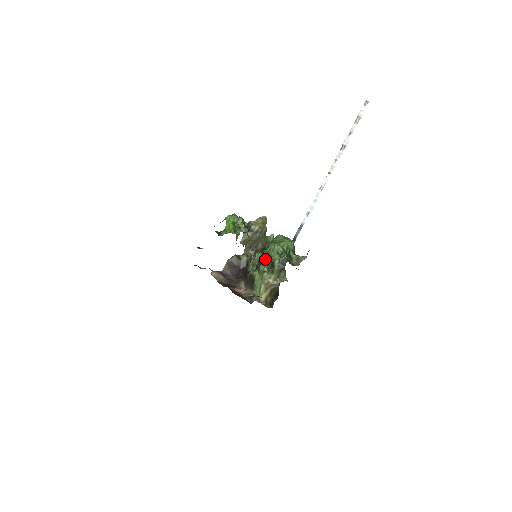
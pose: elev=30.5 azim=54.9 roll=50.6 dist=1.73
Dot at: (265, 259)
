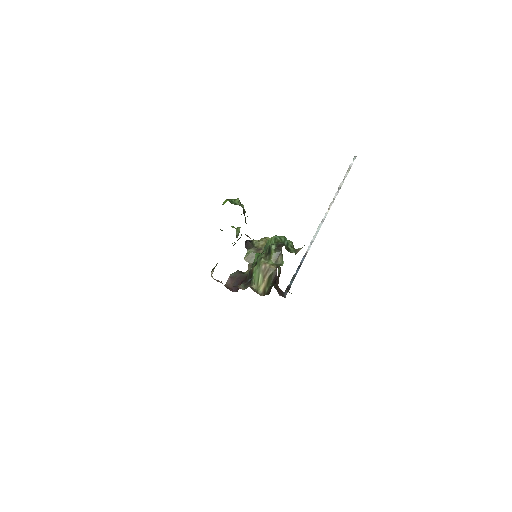
Dot at: (264, 252)
